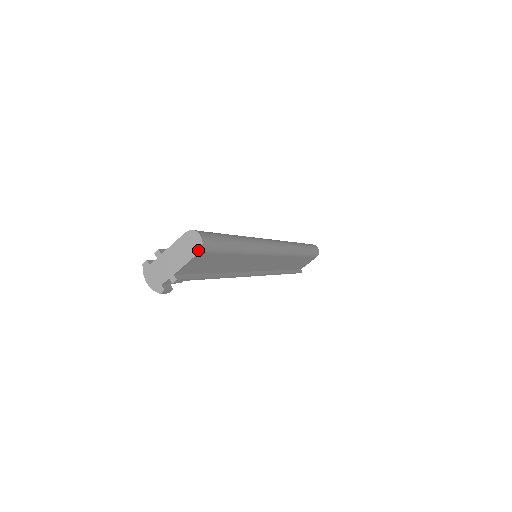
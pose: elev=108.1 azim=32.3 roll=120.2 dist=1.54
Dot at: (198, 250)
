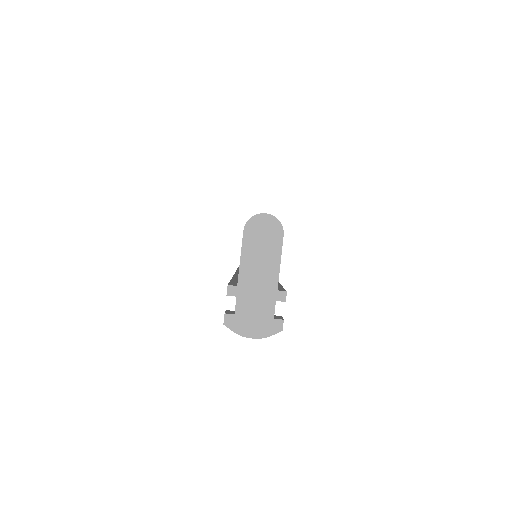
Dot at: (280, 231)
